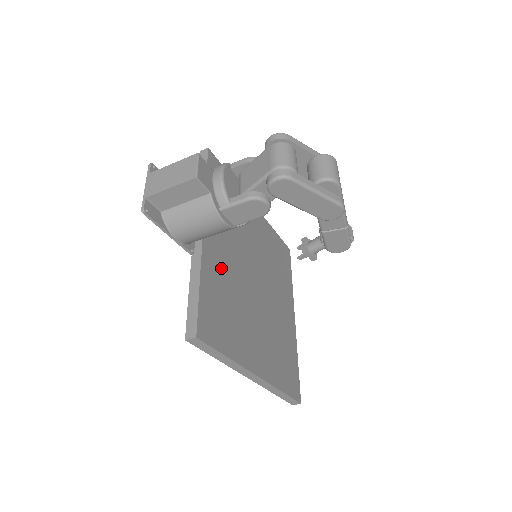
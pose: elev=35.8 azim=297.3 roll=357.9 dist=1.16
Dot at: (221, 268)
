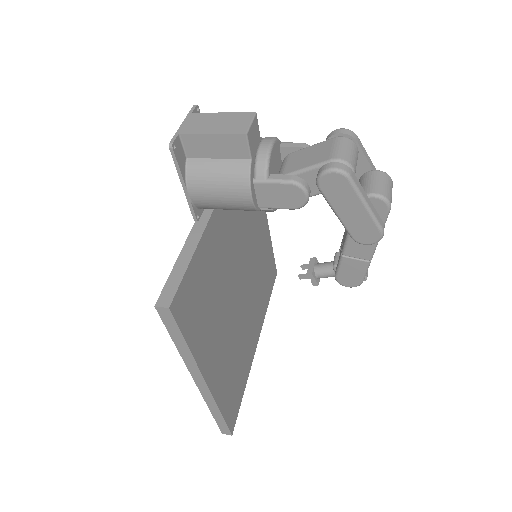
Dot at: (218, 251)
